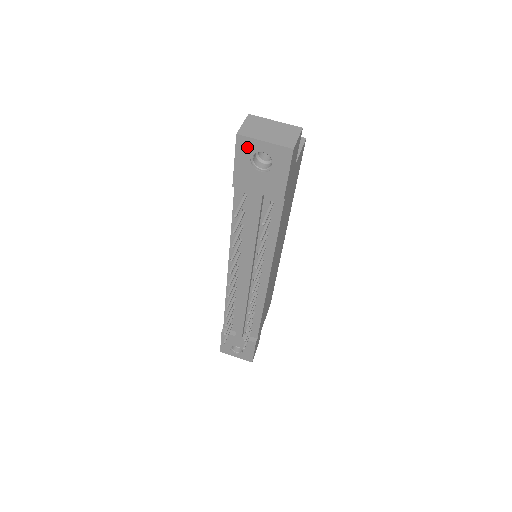
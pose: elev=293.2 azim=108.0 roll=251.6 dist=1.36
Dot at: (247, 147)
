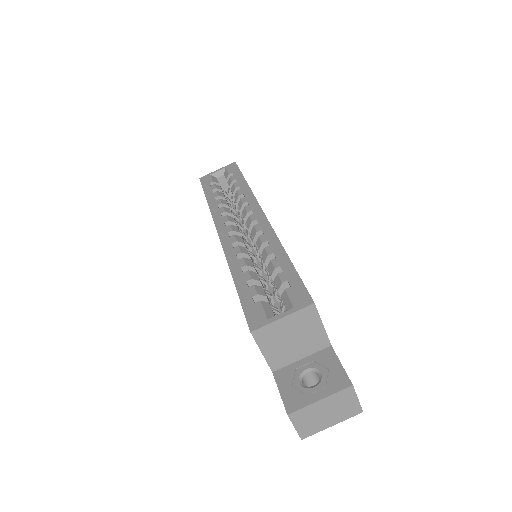
Dot at: occluded
